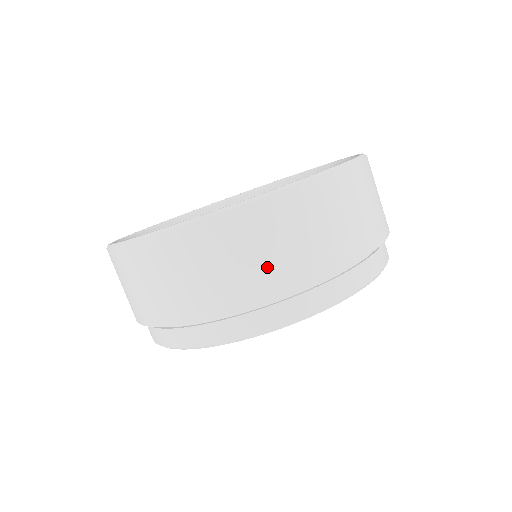
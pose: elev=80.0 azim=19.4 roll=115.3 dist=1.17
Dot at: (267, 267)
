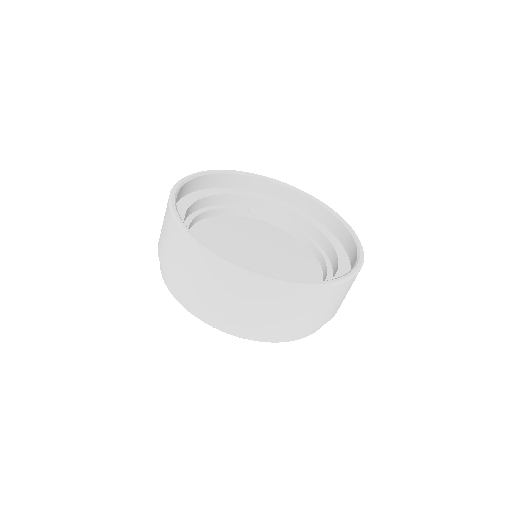
Dot at: (329, 312)
